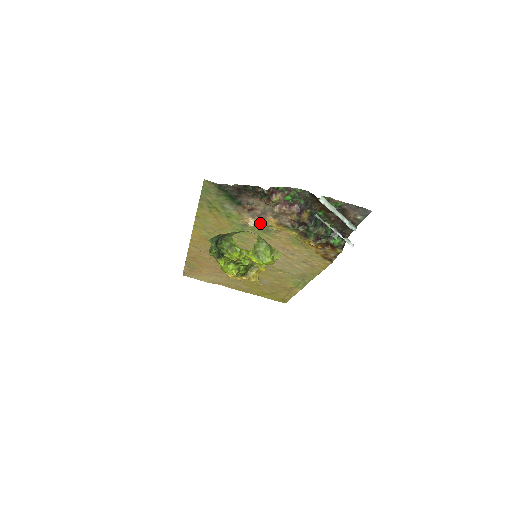
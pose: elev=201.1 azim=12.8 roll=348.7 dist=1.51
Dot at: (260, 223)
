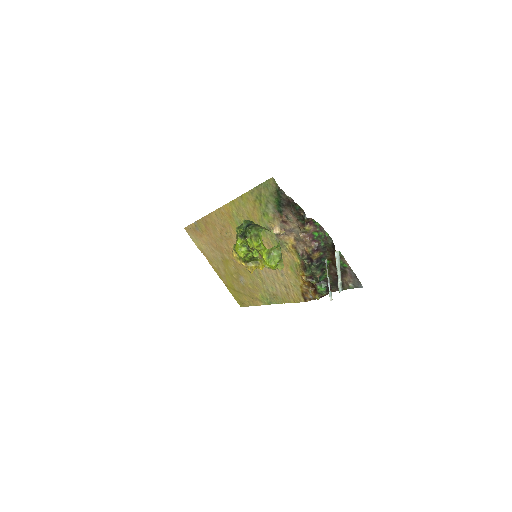
Dot at: (281, 236)
